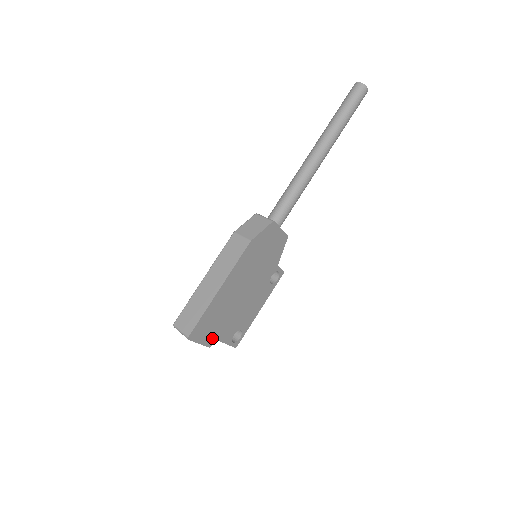
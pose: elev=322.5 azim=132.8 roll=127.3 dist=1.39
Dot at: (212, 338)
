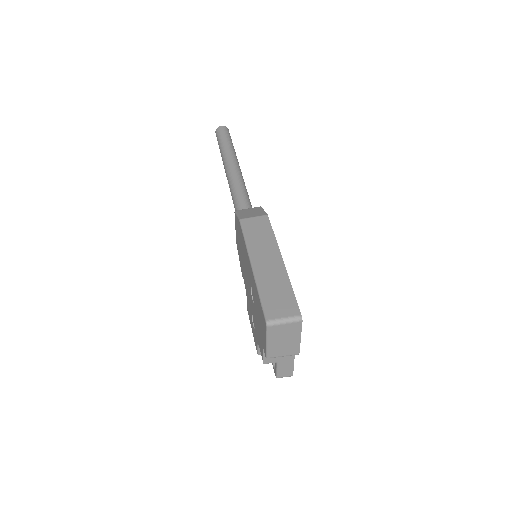
Dot at: occluded
